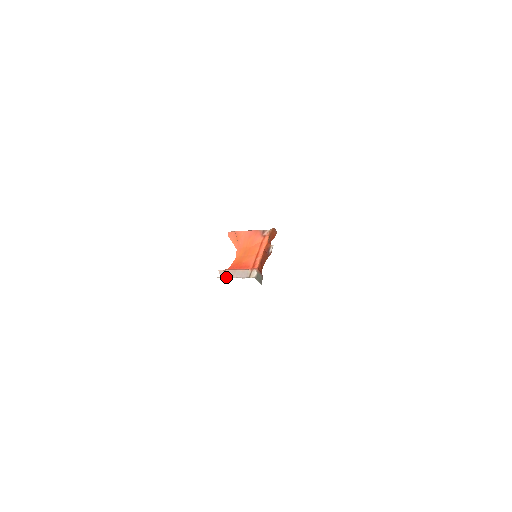
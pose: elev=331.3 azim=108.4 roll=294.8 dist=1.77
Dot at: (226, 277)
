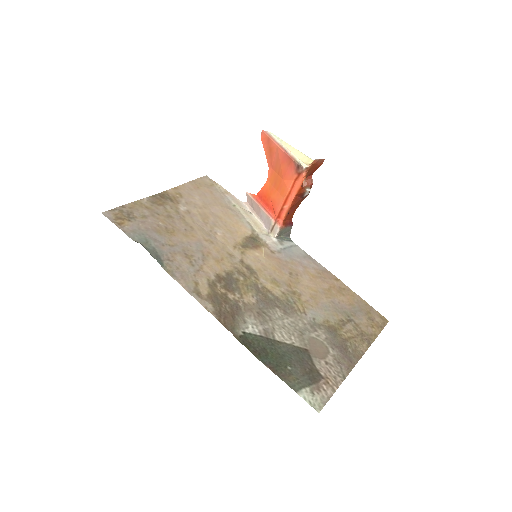
Dot at: (251, 209)
